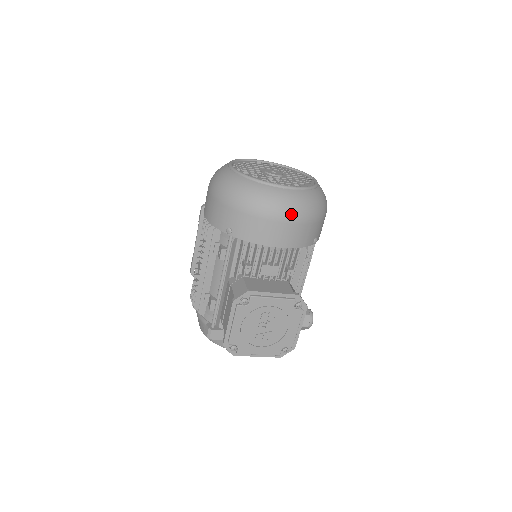
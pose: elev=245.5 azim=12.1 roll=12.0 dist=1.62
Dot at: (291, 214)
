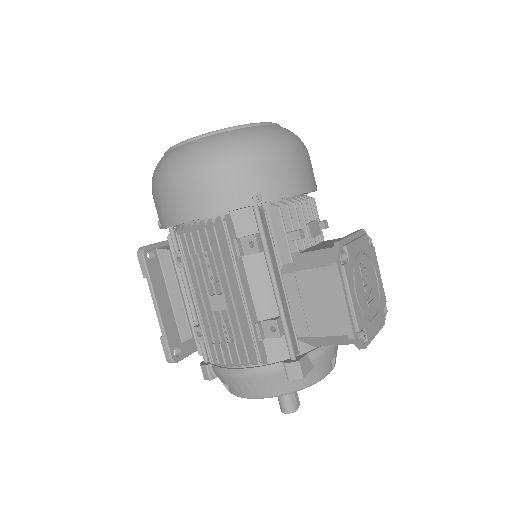
Dot at: (301, 145)
